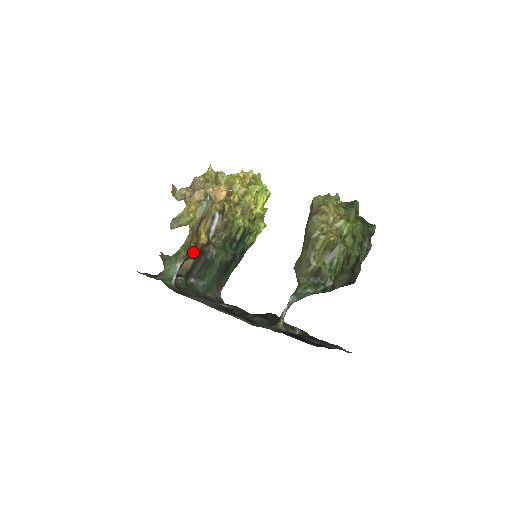
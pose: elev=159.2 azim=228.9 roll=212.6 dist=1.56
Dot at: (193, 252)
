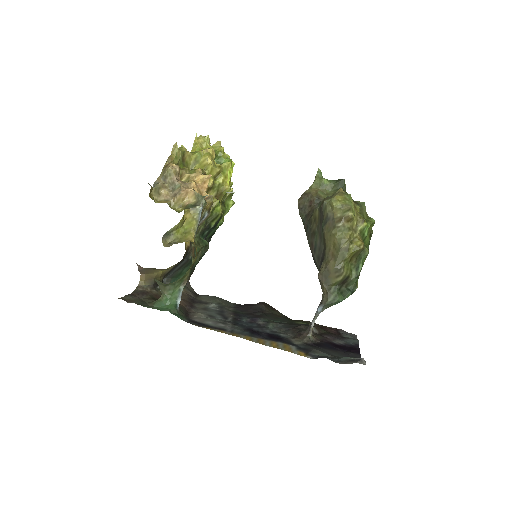
Dot at: occluded
